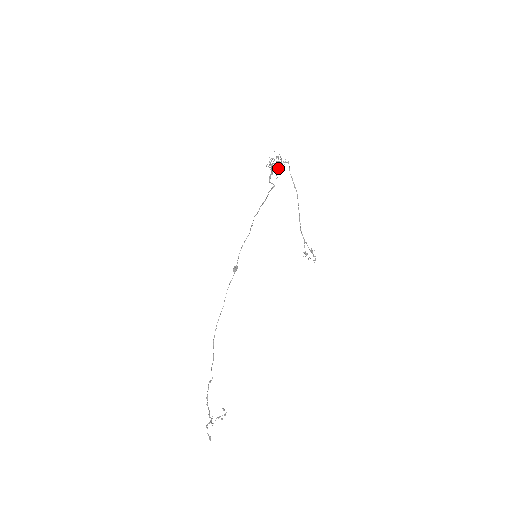
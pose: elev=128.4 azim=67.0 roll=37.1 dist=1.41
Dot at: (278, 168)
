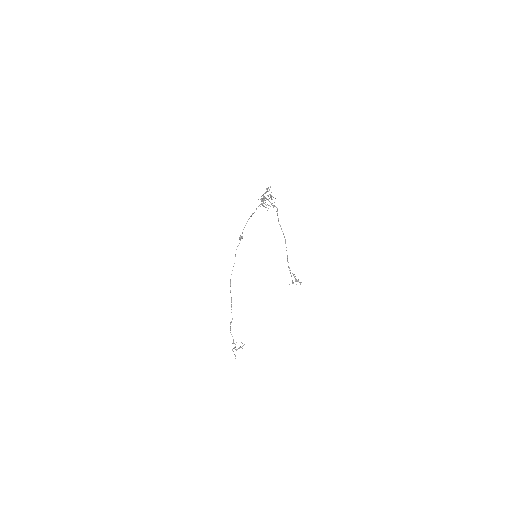
Dot at: occluded
